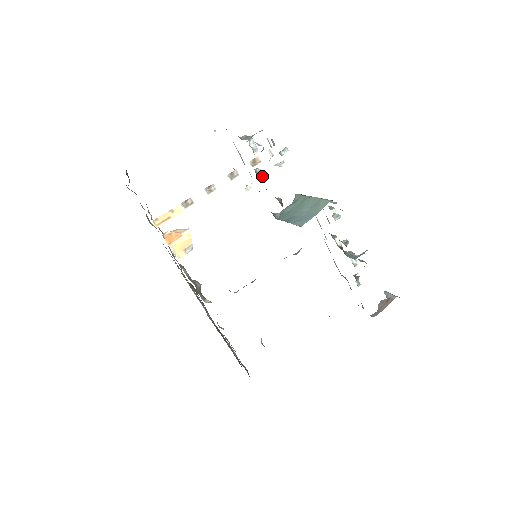
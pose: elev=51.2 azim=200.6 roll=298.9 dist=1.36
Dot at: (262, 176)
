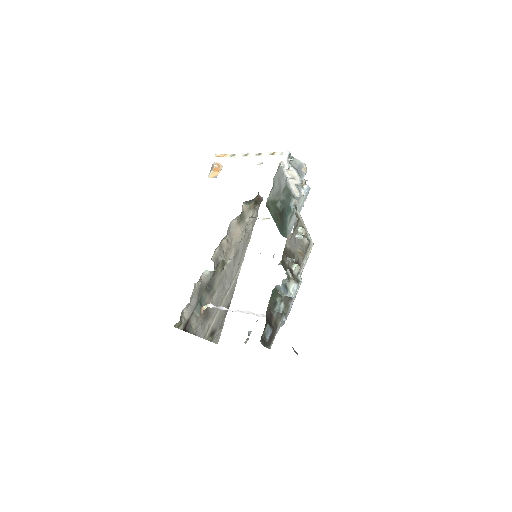
Dot at: (294, 204)
